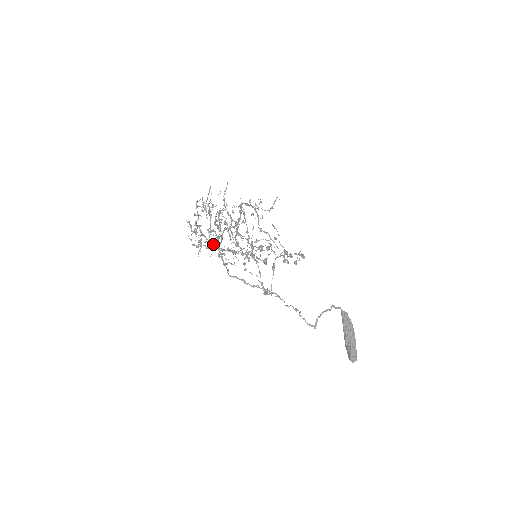
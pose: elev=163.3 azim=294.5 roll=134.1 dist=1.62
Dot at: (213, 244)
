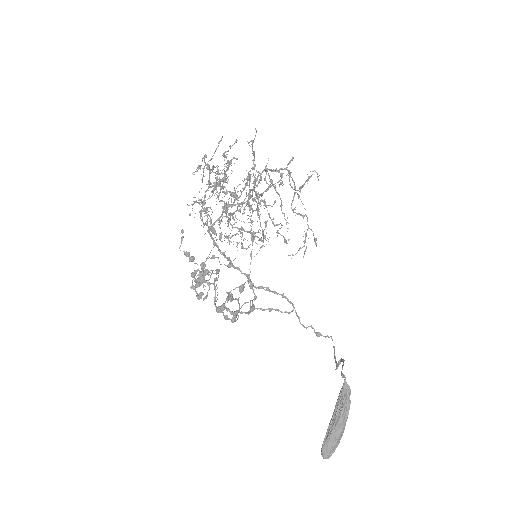
Dot at: (229, 213)
